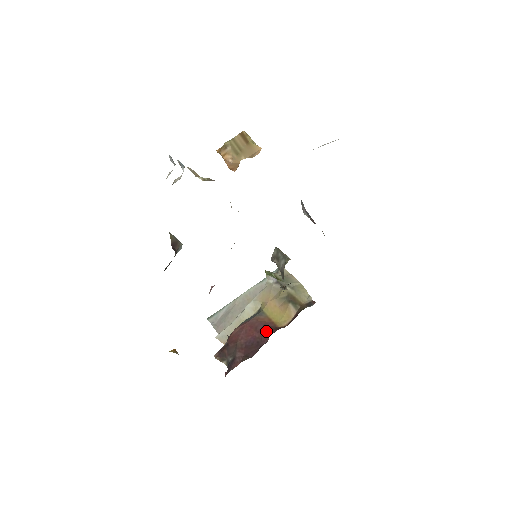
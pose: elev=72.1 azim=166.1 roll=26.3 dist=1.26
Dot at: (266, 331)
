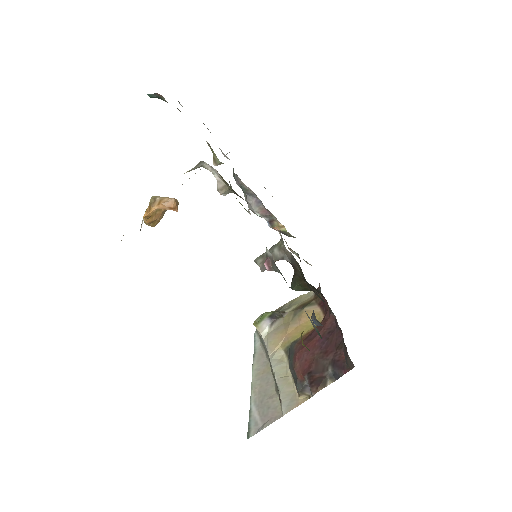
Dot at: (321, 326)
